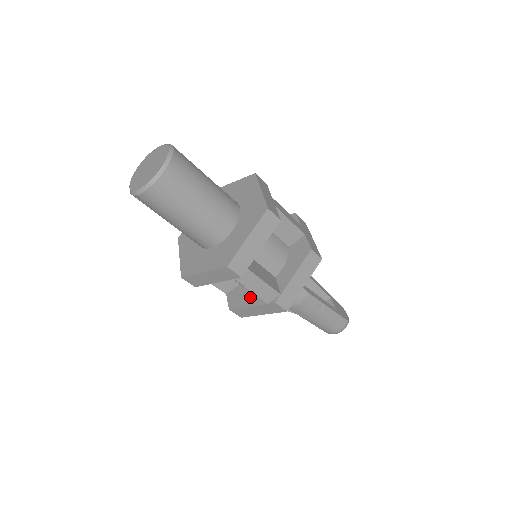
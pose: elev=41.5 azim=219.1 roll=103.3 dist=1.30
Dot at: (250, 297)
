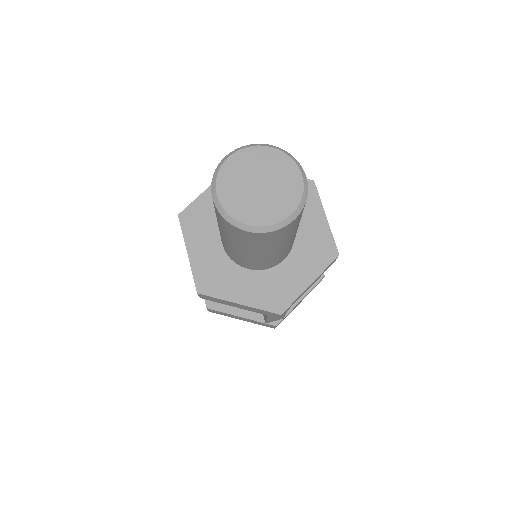
Dot at: occluded
